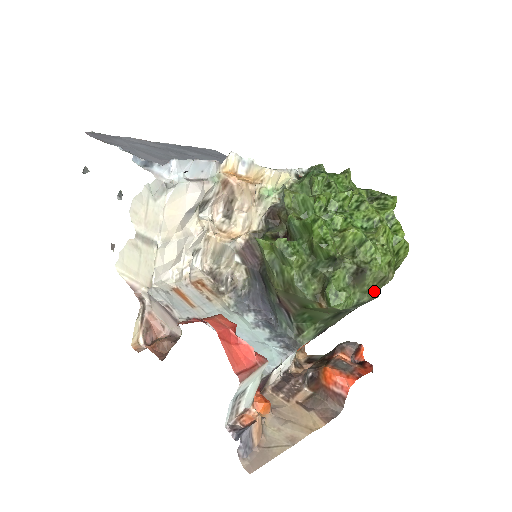
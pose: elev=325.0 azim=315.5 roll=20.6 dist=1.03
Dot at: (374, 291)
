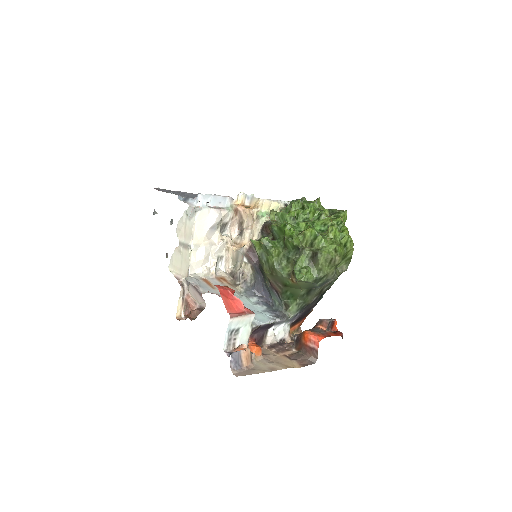
Dot at: (328, 270)
